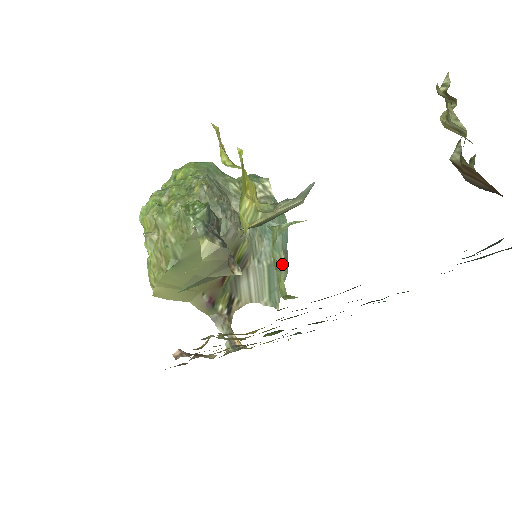
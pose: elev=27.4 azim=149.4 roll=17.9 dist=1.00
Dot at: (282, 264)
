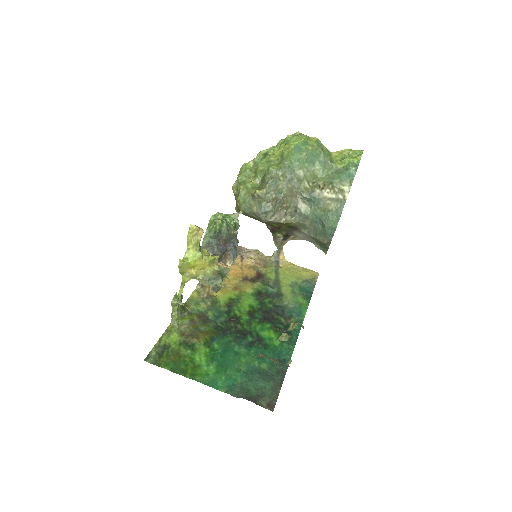
Dot at: (324, 243)
